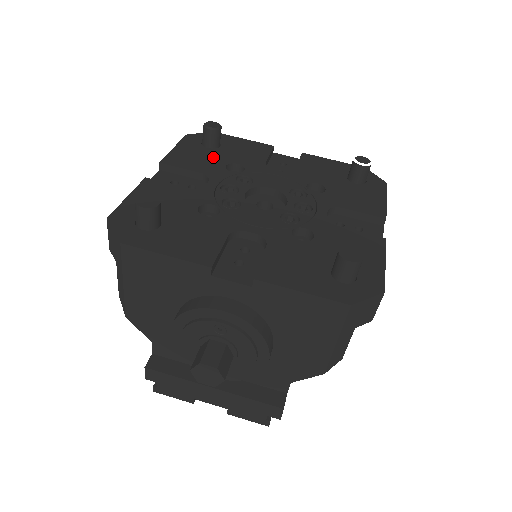
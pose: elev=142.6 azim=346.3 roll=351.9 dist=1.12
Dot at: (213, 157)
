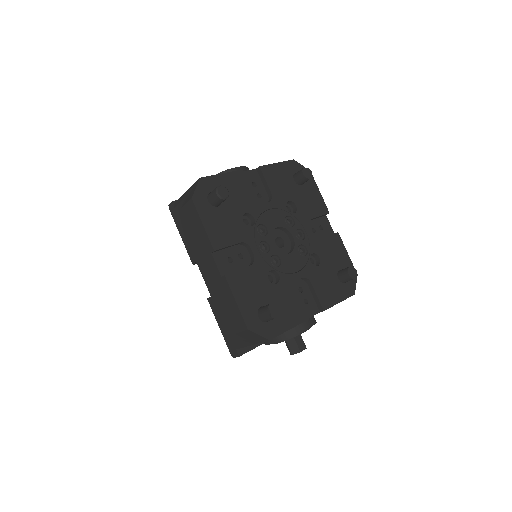
Dot at: (230, 217)
